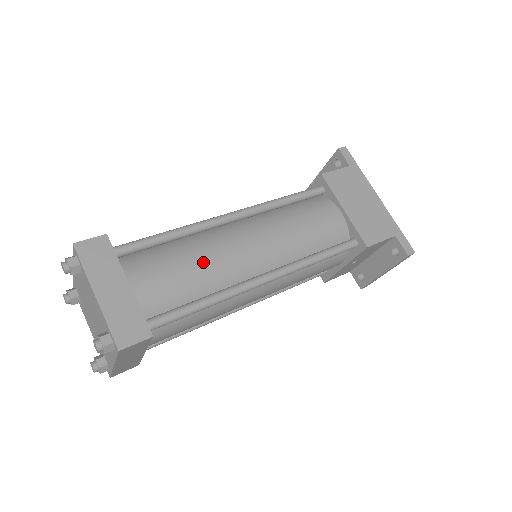
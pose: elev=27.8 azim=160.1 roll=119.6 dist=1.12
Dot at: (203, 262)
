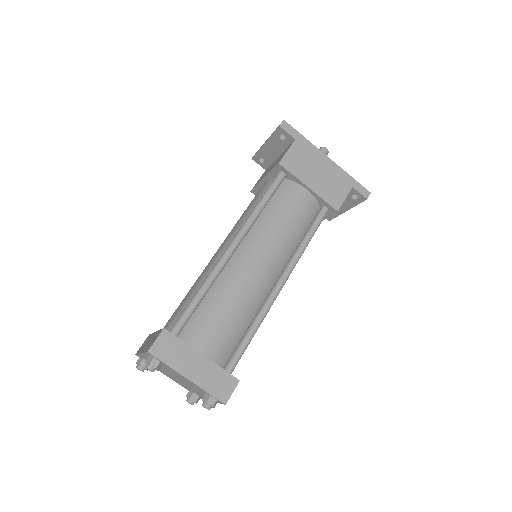
Dot at: (237, 302)
